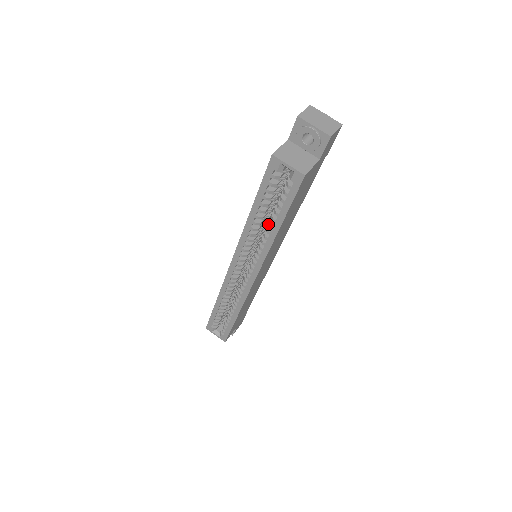
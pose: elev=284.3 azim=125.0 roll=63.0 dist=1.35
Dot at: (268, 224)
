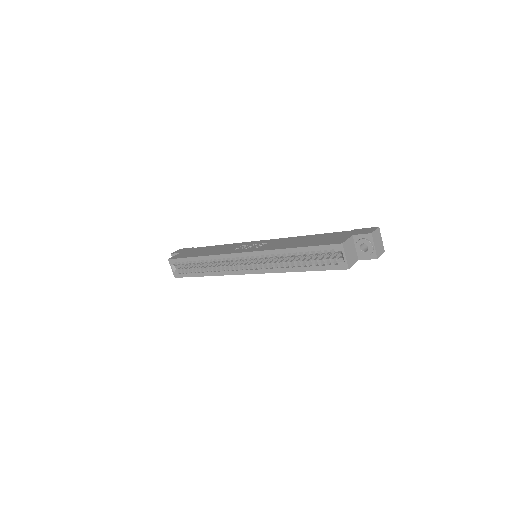
Dot at: (293, 260)
